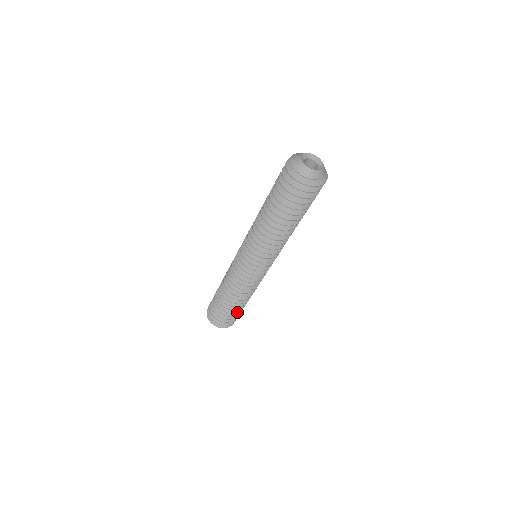
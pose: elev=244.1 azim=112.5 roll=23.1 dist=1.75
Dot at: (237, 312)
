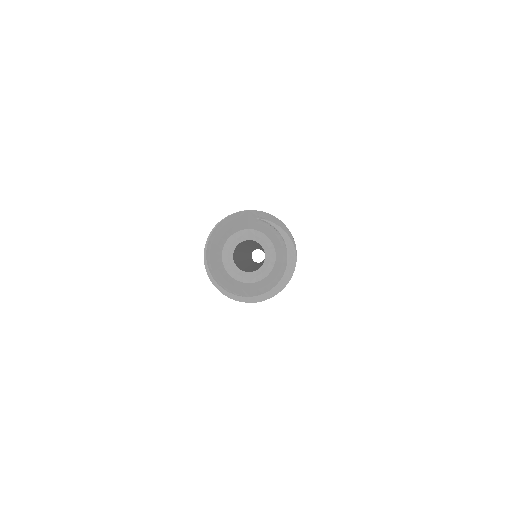
Dot at: occluded
